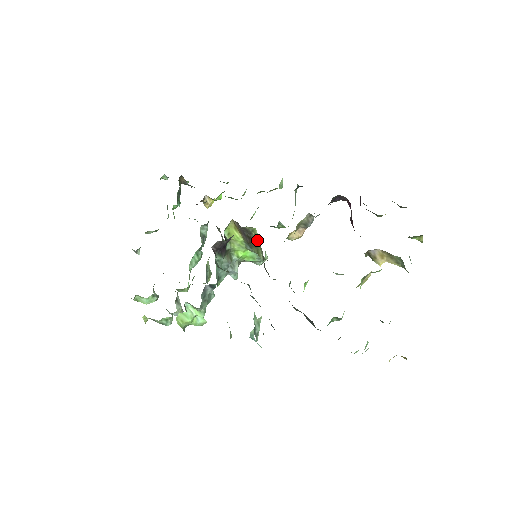
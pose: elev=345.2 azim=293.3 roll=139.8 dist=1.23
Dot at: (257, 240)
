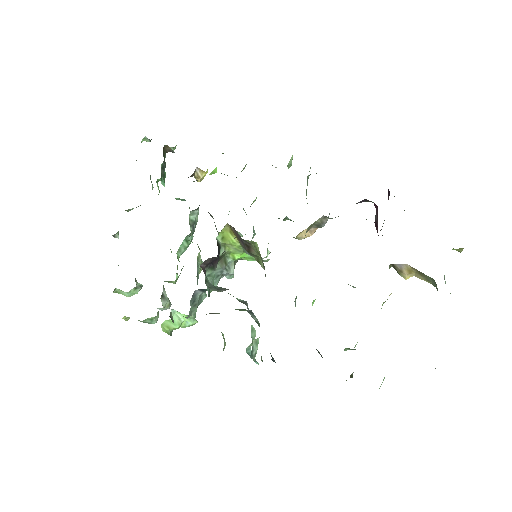
Dot at: (257, 251)
